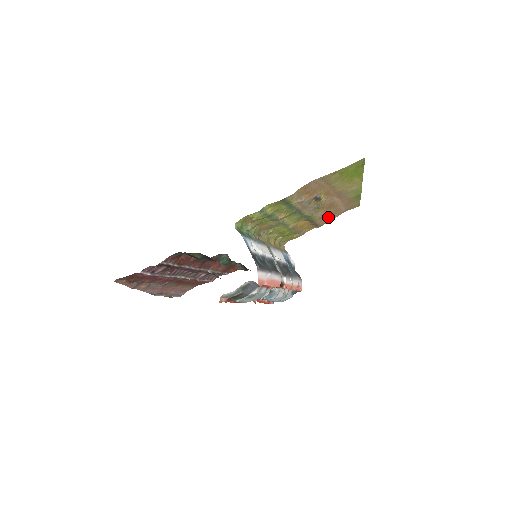
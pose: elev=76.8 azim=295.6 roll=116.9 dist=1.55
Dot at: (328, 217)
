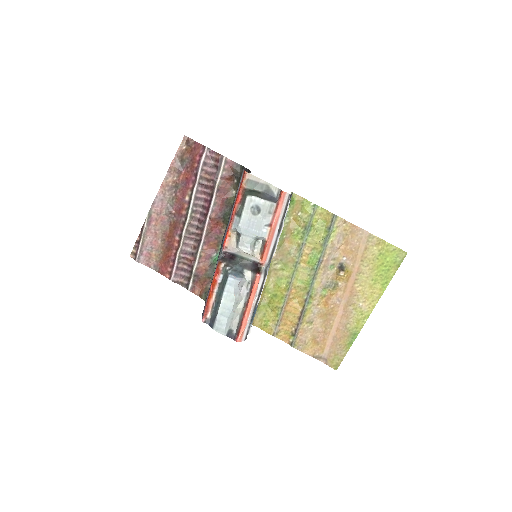
Dot at: (310, 339)
